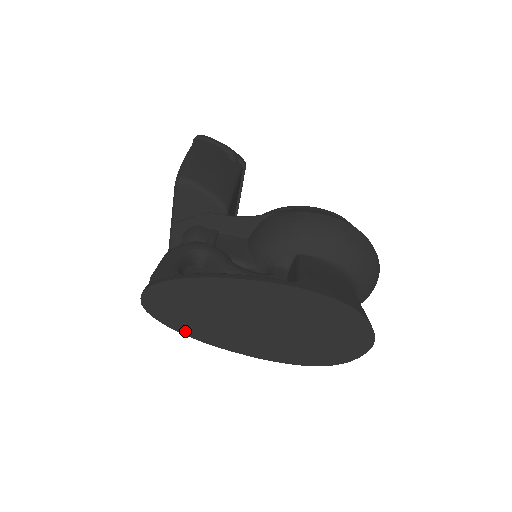
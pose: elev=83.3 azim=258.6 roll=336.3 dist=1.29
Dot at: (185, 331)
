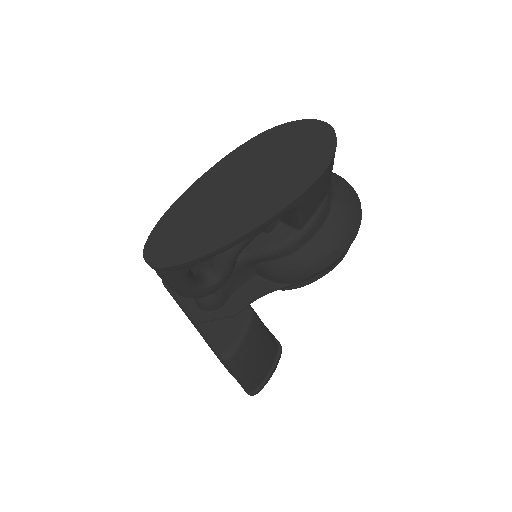
Dot at: (202, 252)
